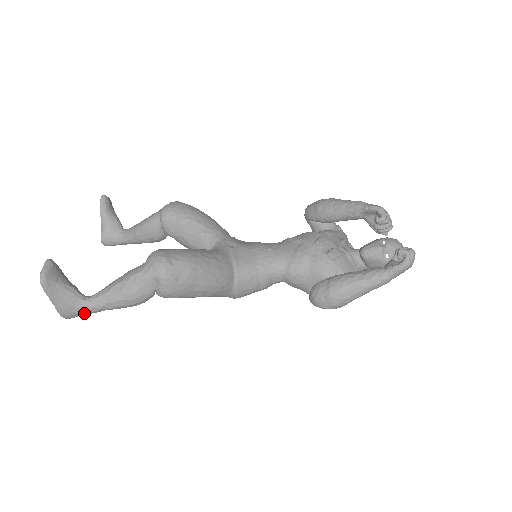
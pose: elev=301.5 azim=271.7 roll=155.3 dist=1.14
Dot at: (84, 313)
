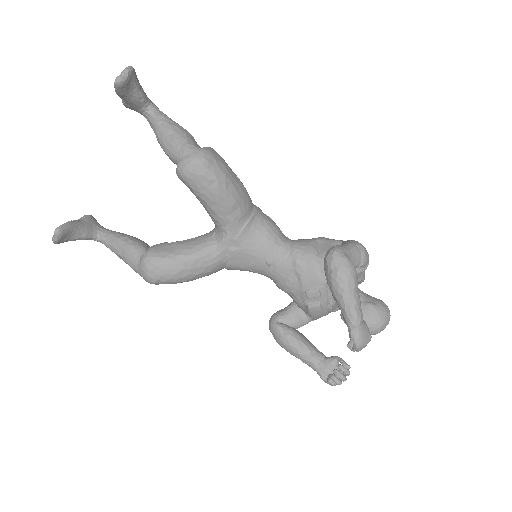
Dot at: occluded
